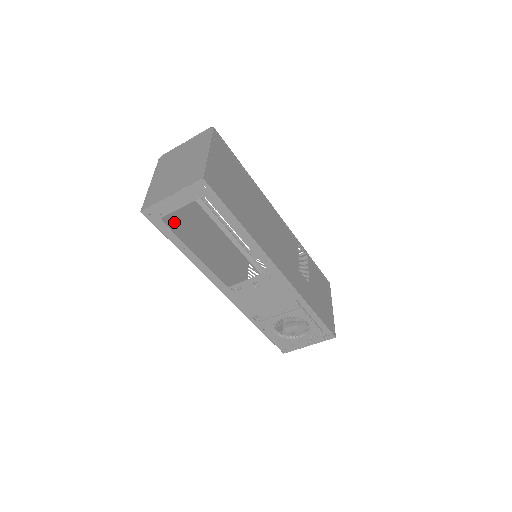
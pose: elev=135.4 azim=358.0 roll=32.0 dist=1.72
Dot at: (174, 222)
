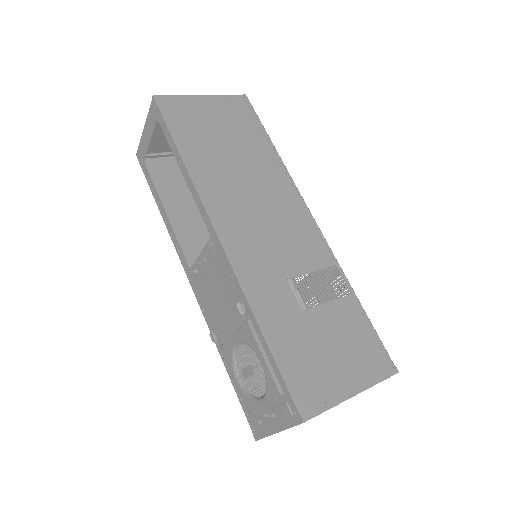
Dot at: (179, 188)
